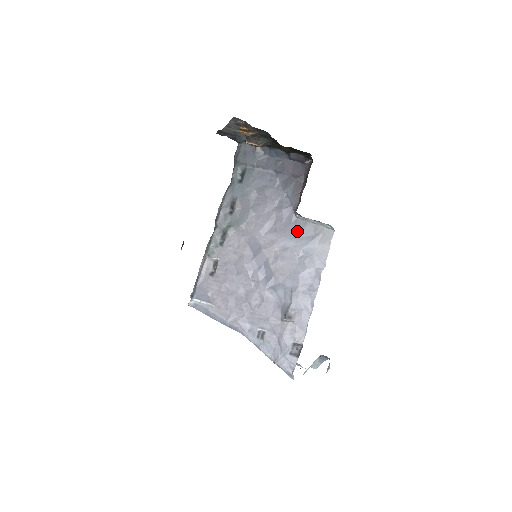
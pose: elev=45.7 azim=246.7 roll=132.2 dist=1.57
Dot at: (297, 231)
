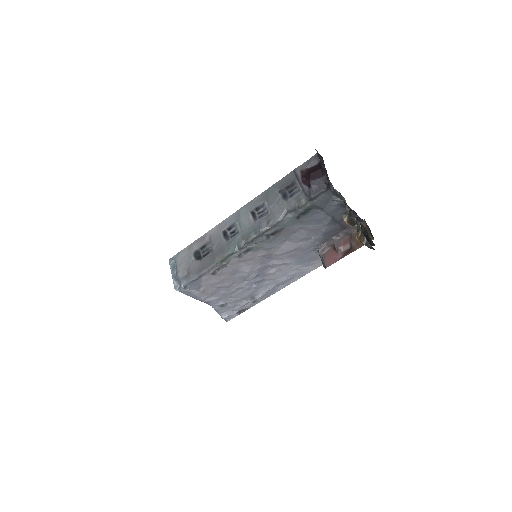
Dot at: (306, 258)
